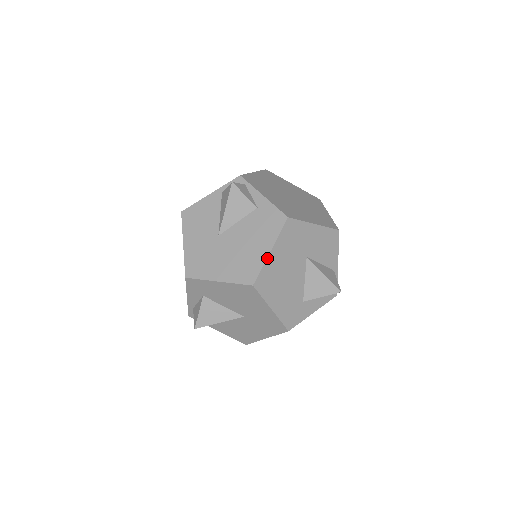
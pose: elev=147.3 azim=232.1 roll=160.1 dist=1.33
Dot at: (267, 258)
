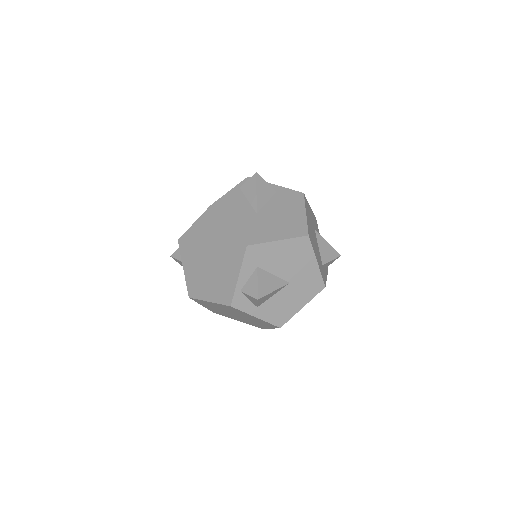
Dot at: (306, 218)
